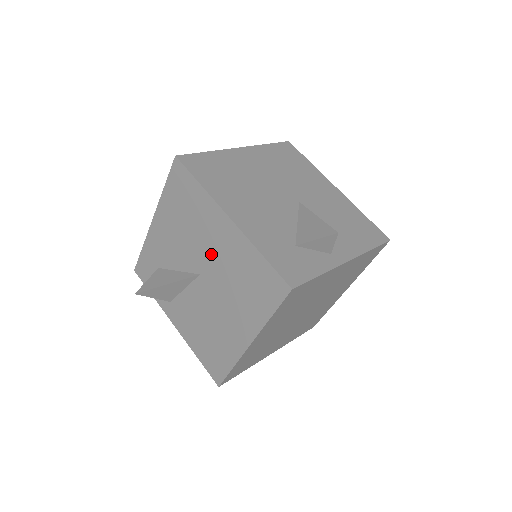
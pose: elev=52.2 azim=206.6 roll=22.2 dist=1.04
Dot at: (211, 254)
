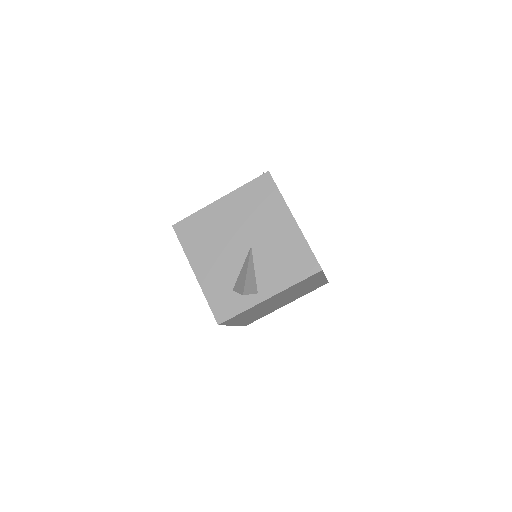
Dot at: occluded
